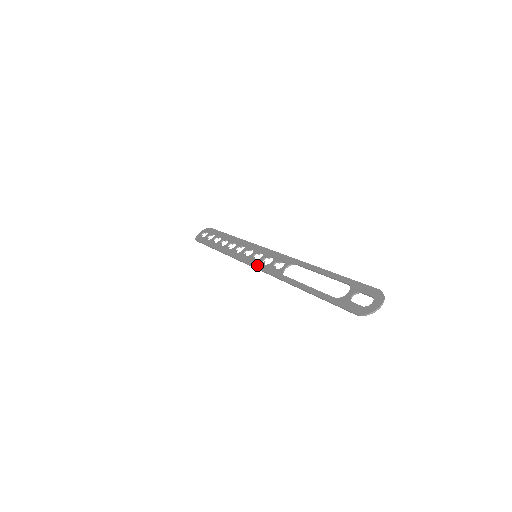
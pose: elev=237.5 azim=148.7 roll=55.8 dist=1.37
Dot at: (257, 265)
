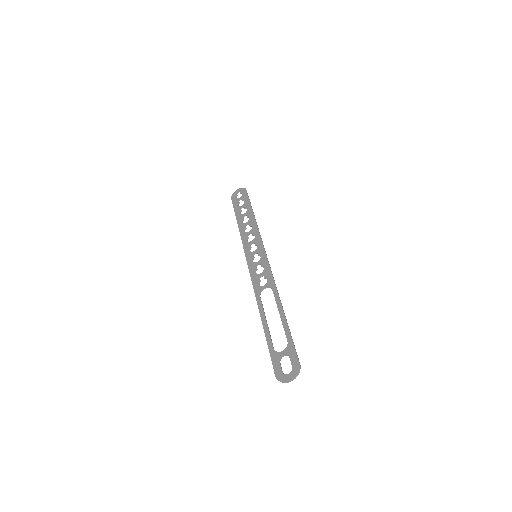
Dot at: (251, 269)
